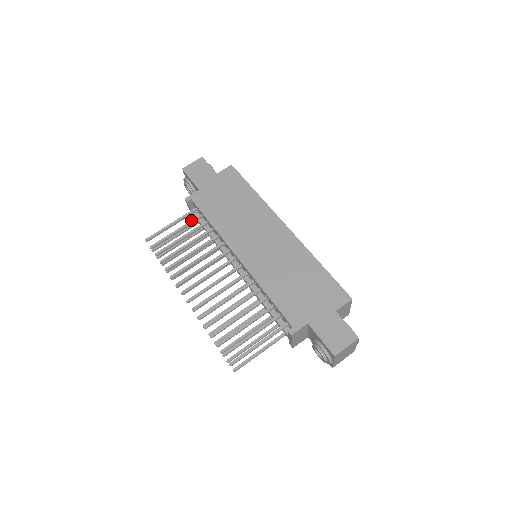
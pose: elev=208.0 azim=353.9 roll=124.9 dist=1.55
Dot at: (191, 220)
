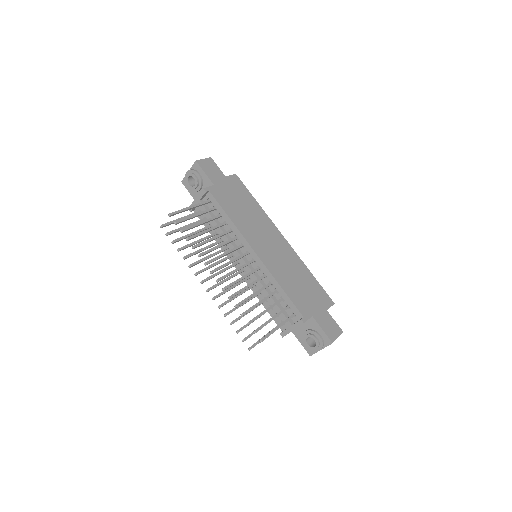
Dot at: occluded
